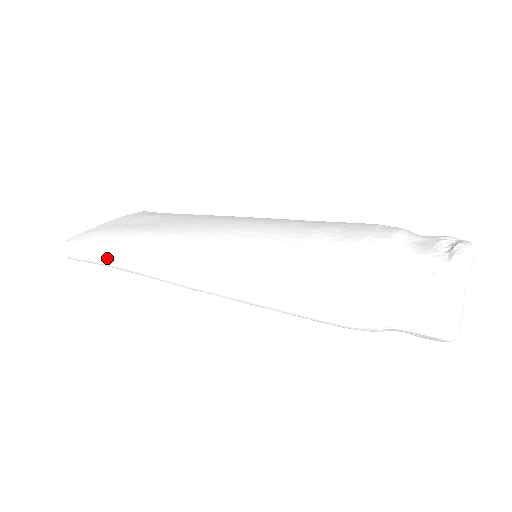
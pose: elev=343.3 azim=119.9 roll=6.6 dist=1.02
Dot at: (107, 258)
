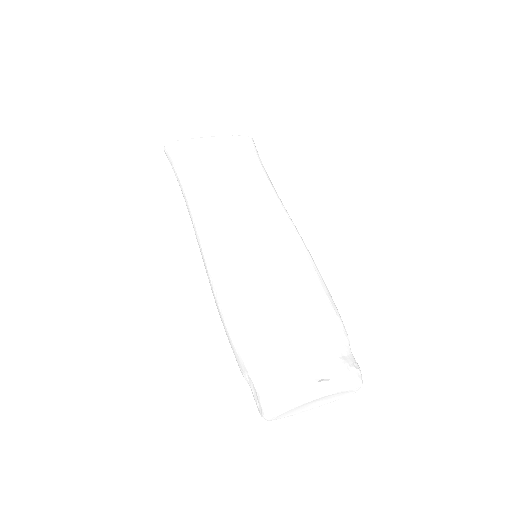
Dot at: (178, 180)
